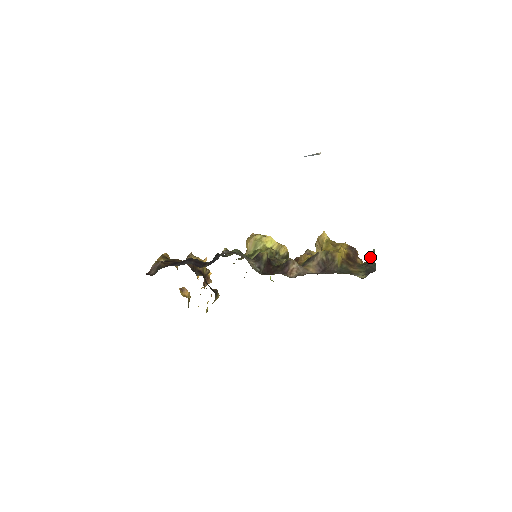
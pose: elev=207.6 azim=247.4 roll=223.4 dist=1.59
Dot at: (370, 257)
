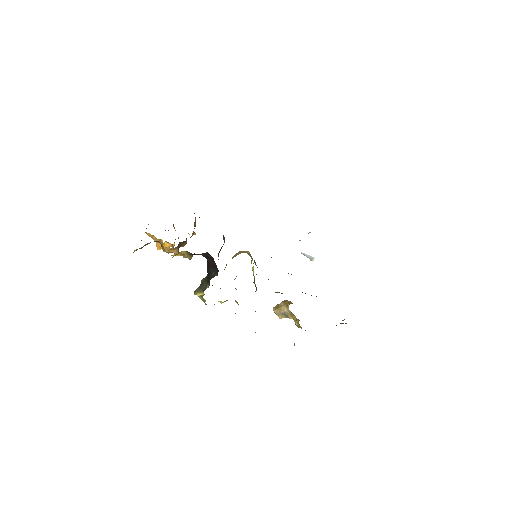
Dot at: occluded
